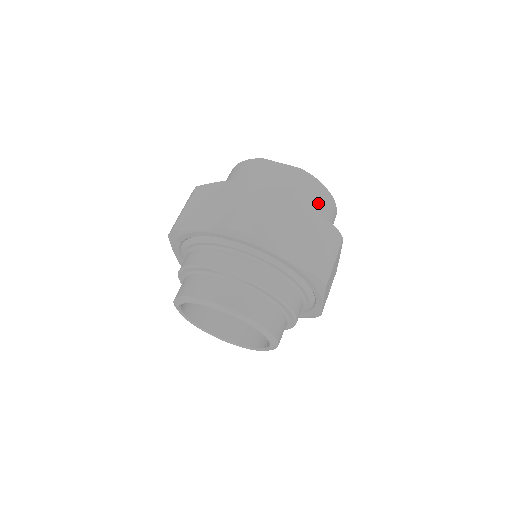
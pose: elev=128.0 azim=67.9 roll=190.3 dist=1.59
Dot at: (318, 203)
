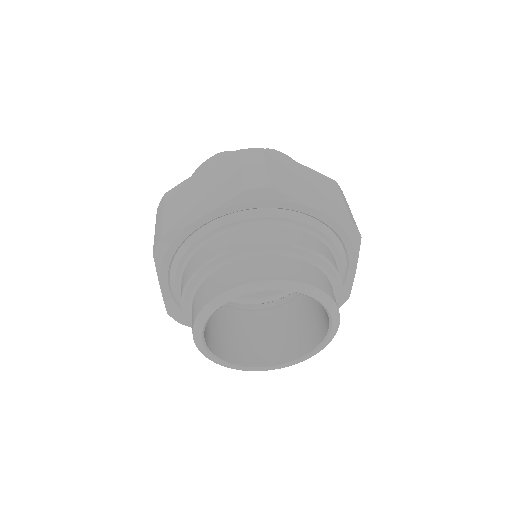
Dot at: occluded
